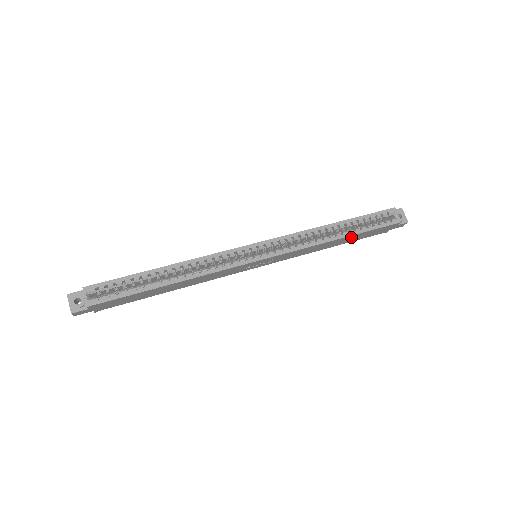
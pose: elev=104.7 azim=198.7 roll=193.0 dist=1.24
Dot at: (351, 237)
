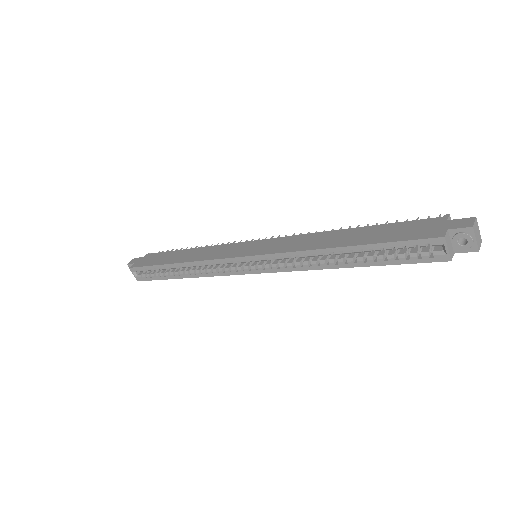
Dot at: occluded
